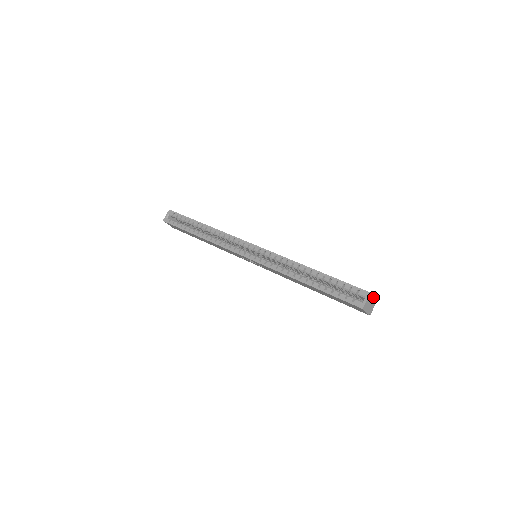
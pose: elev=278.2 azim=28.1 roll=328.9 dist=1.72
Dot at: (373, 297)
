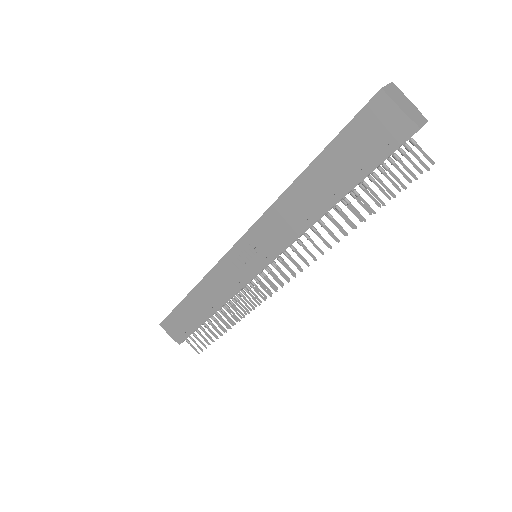
Dot at: (409, 101)
